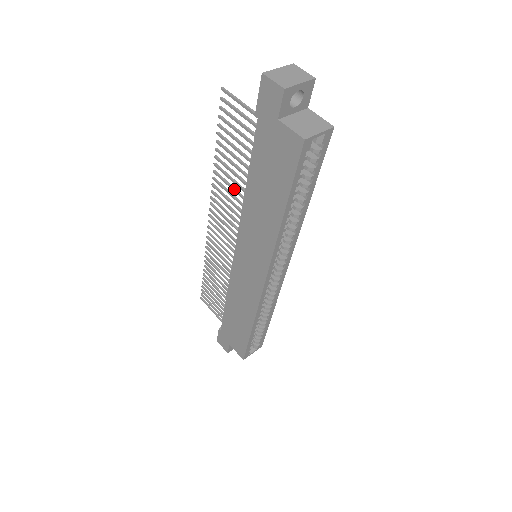
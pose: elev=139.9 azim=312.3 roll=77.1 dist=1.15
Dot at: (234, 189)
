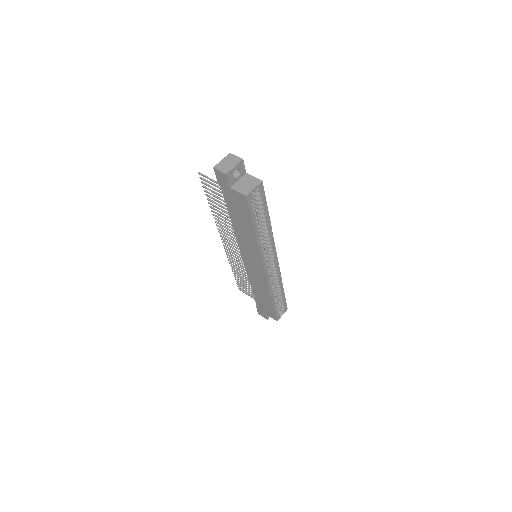
Dot at: (227, 223)
